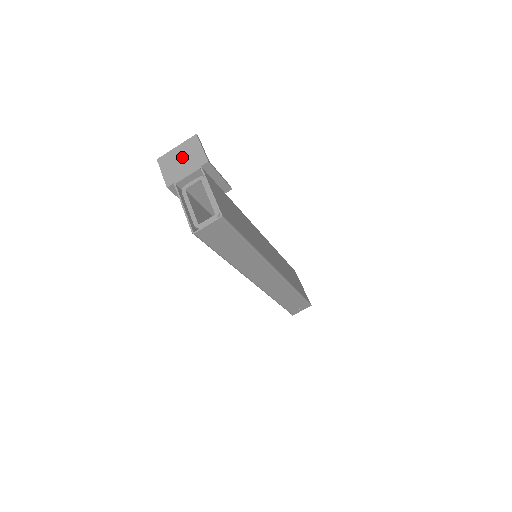
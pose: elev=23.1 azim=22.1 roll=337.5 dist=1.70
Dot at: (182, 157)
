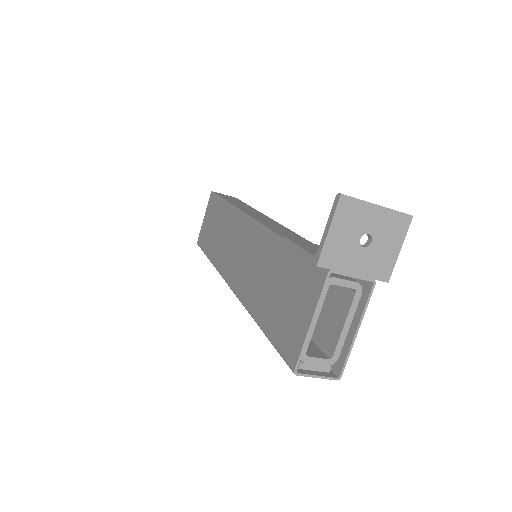
Dot at: (370, 234)
